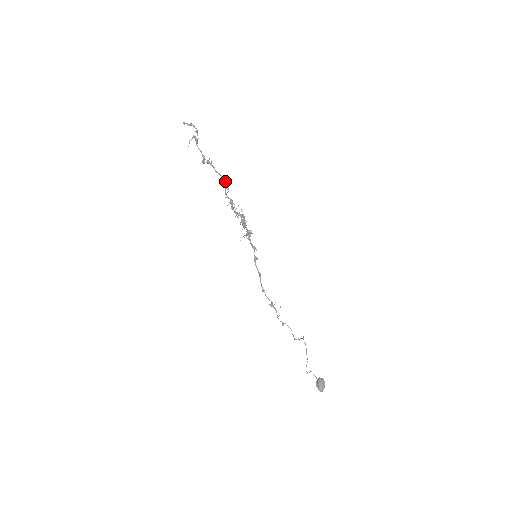
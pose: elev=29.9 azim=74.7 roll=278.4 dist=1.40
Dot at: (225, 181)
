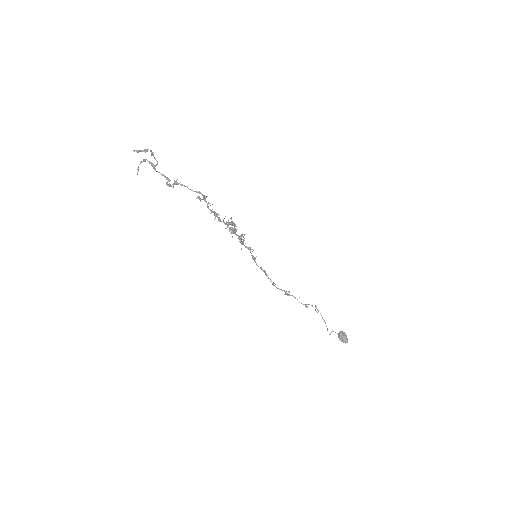
Dot at: (205, 196)
